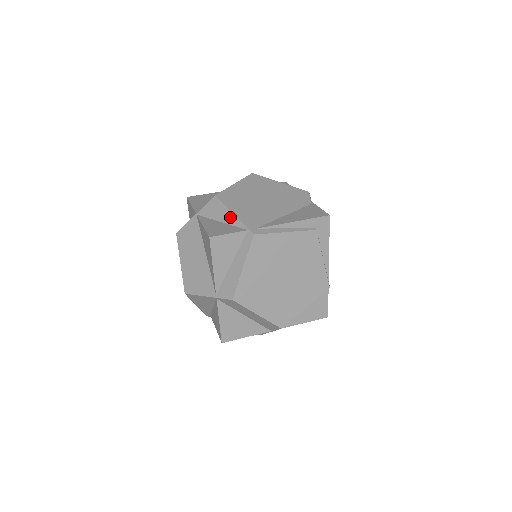
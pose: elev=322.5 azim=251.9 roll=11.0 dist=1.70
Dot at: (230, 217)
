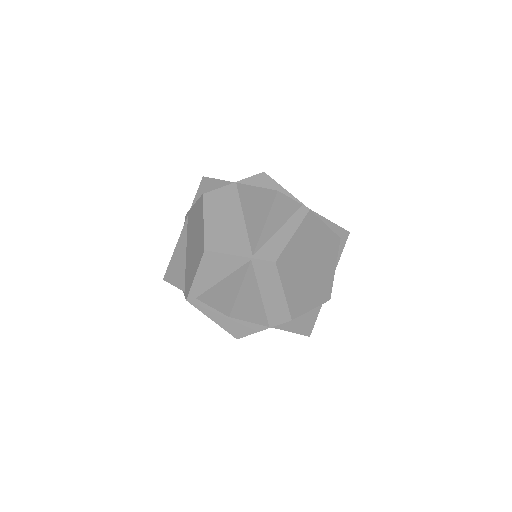
Dot at: (282, 191)
